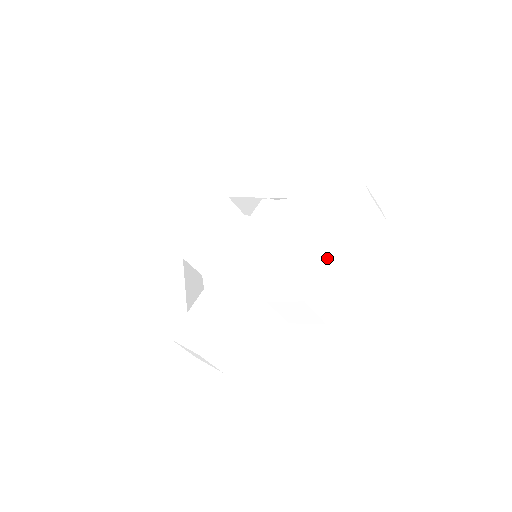
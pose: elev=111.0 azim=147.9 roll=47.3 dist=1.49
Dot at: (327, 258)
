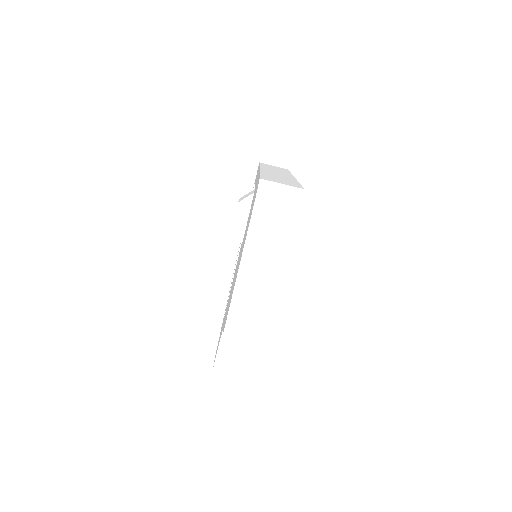
Dot at: (234, 286)
